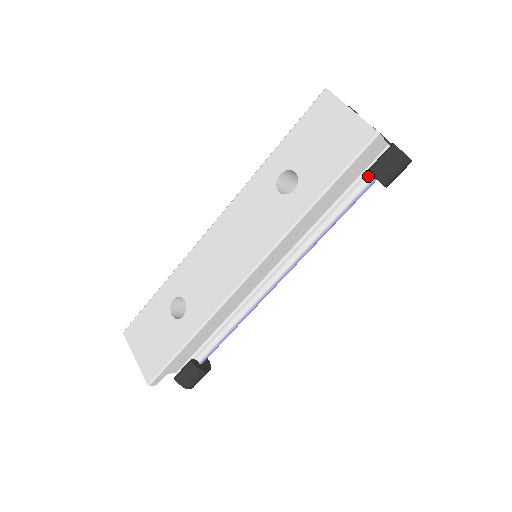
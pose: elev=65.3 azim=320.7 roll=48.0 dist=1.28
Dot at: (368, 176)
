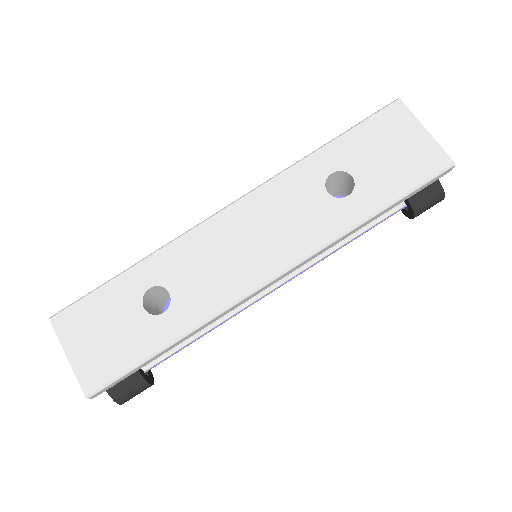
Dot at: occluded
